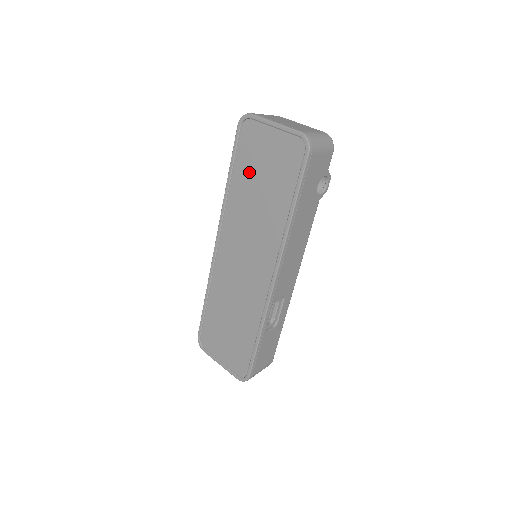
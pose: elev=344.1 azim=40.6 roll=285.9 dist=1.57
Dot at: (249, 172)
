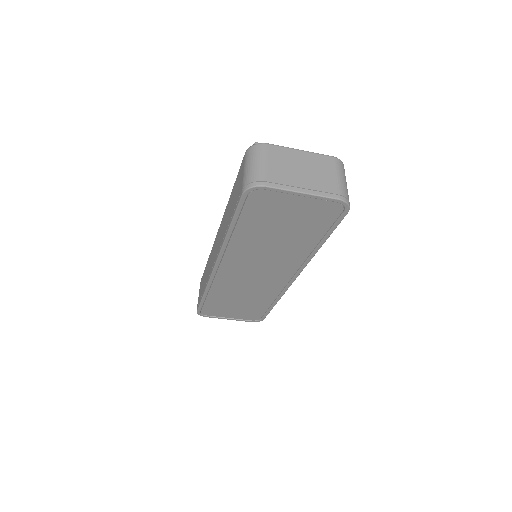
Dot at: (262, 225)
